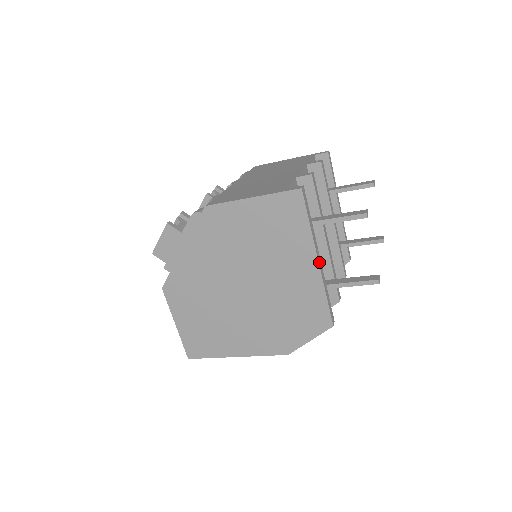
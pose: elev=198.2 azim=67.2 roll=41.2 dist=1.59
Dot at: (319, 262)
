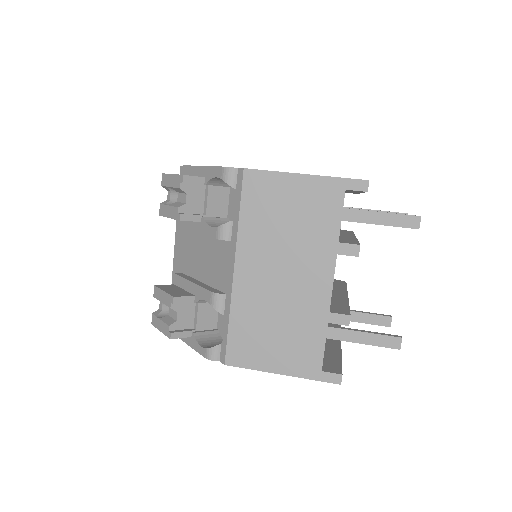
Dot at: occluded
